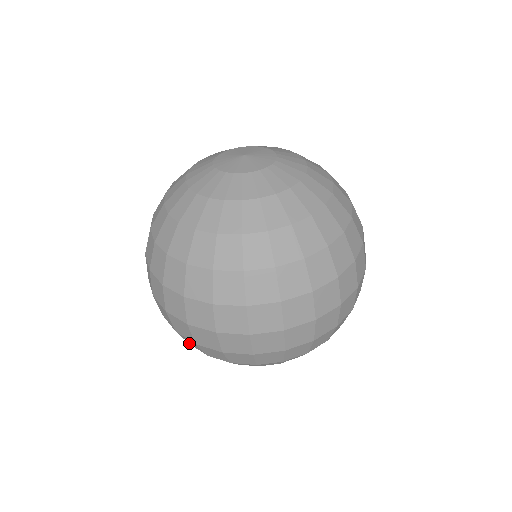
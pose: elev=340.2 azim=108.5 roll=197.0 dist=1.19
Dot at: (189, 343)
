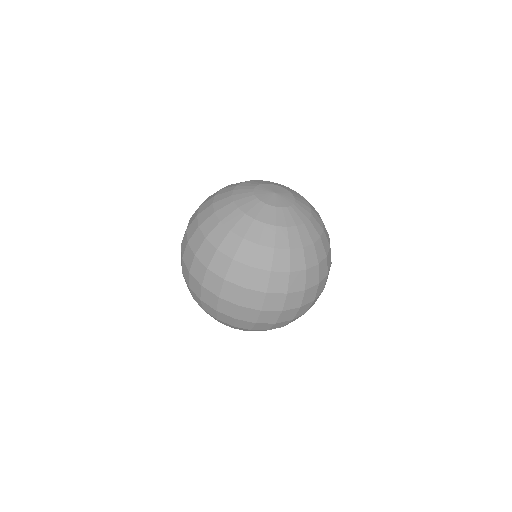
Dot at: (218, 318)
